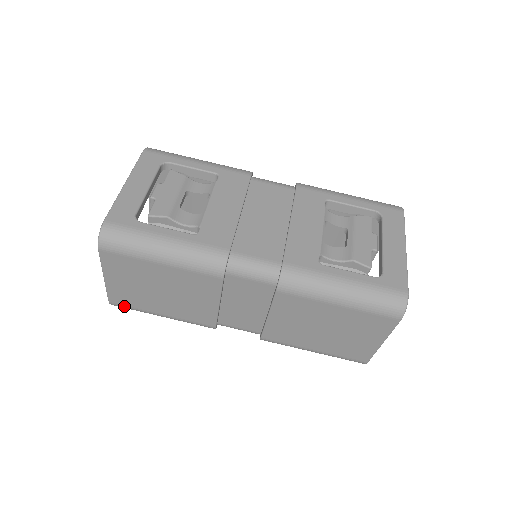
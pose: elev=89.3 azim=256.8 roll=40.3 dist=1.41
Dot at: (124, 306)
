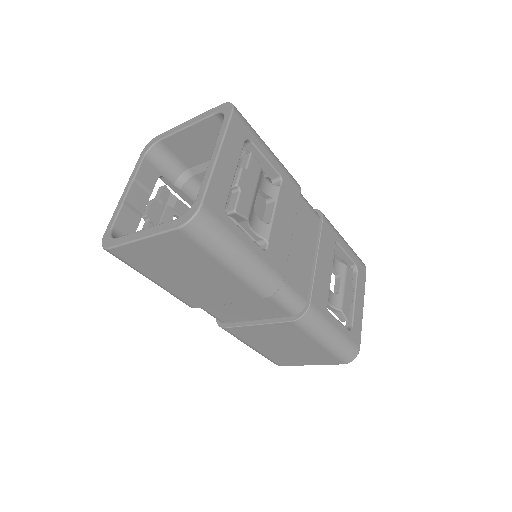
Dot at: (122, 259)
